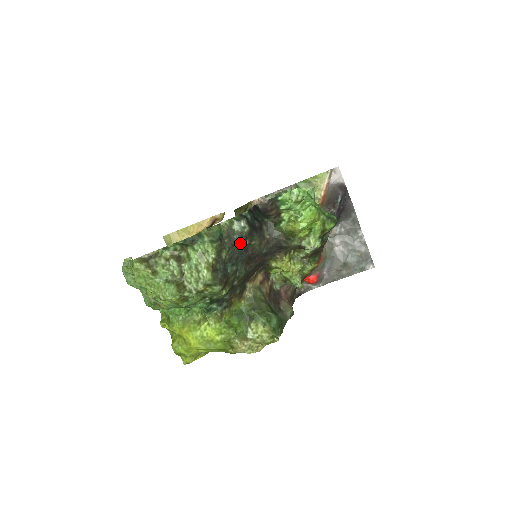
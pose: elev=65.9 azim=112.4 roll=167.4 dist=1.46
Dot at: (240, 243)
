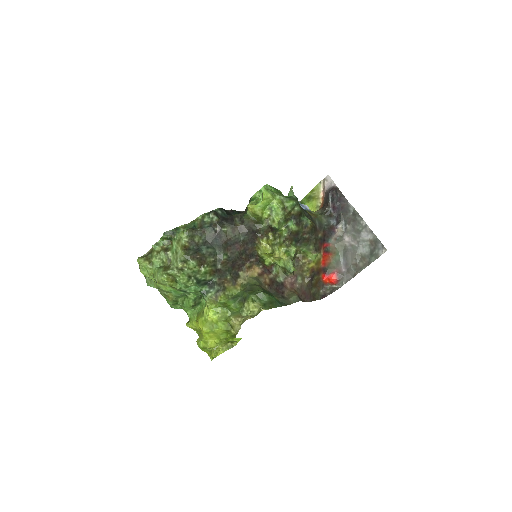
Dot at: (211, 230)
